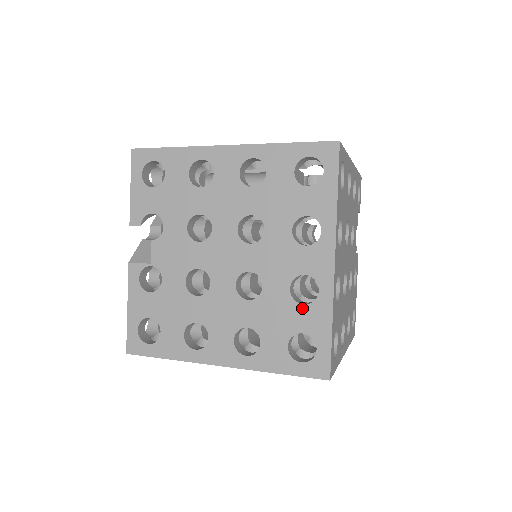
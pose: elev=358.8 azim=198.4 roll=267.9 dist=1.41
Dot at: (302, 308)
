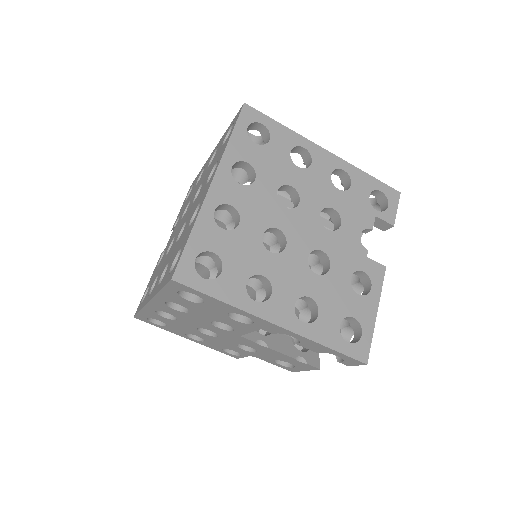
Dot at: (188, 229)
